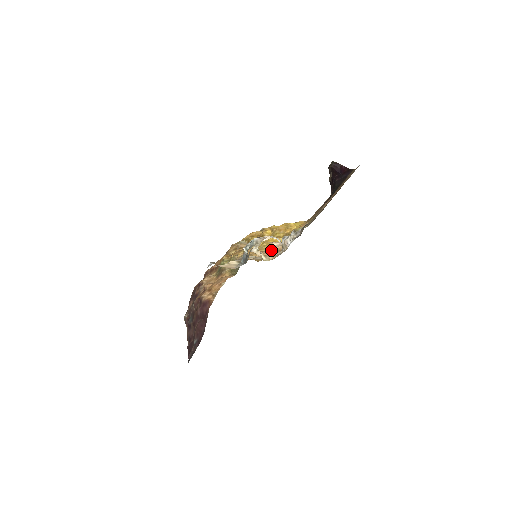
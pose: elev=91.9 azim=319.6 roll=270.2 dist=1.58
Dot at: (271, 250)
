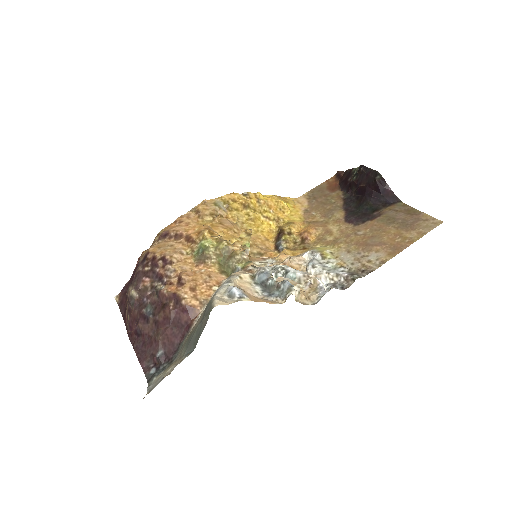
Dot at: occluded
